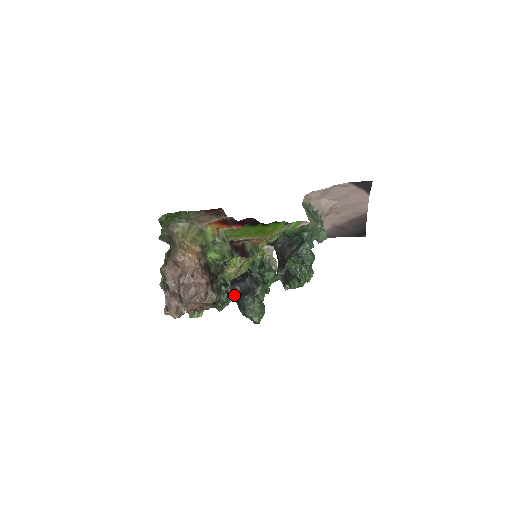
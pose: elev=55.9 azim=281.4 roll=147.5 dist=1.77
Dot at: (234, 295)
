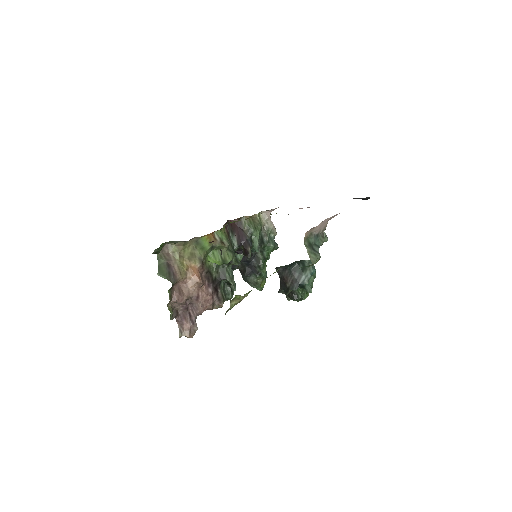
Dot at: occluded
